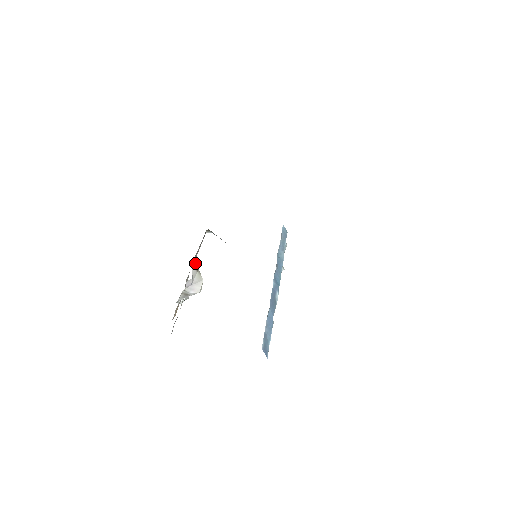
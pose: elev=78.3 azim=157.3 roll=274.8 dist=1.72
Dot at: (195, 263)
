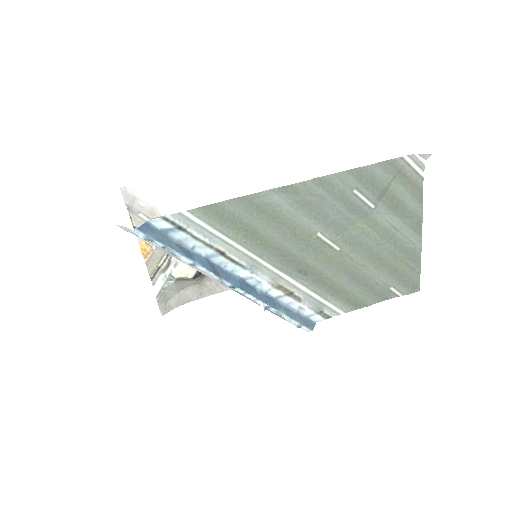
Dot at: occluded
